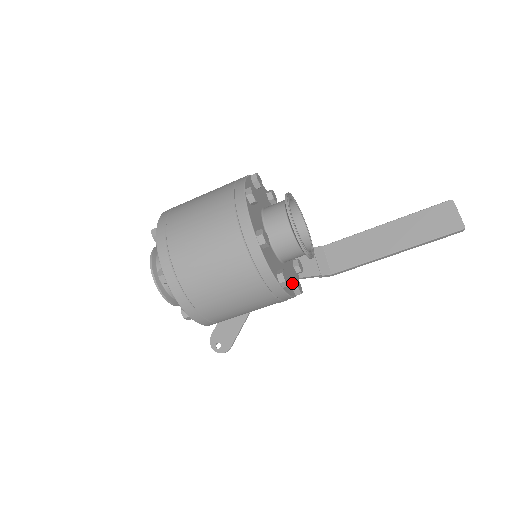
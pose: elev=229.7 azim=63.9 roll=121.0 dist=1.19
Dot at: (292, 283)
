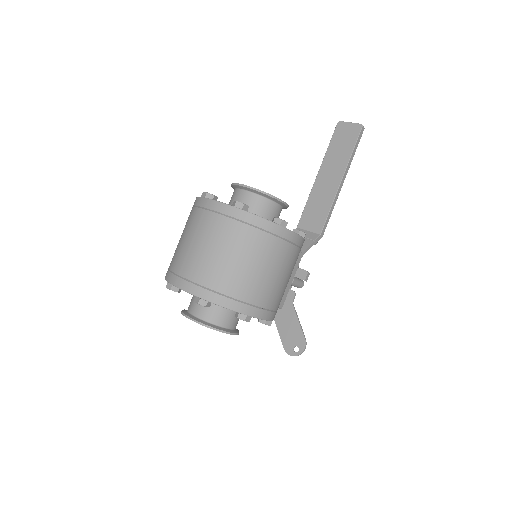
Dot at: occluded
